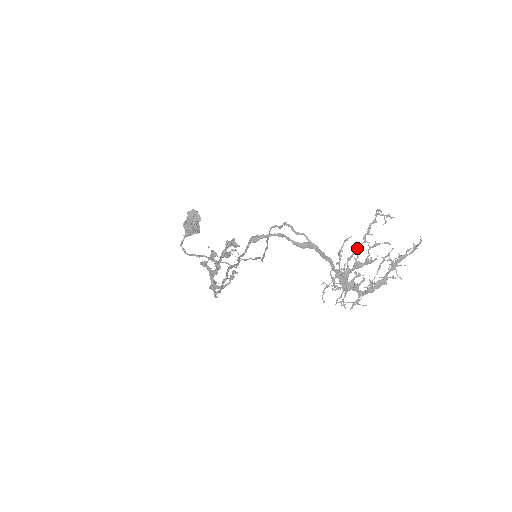
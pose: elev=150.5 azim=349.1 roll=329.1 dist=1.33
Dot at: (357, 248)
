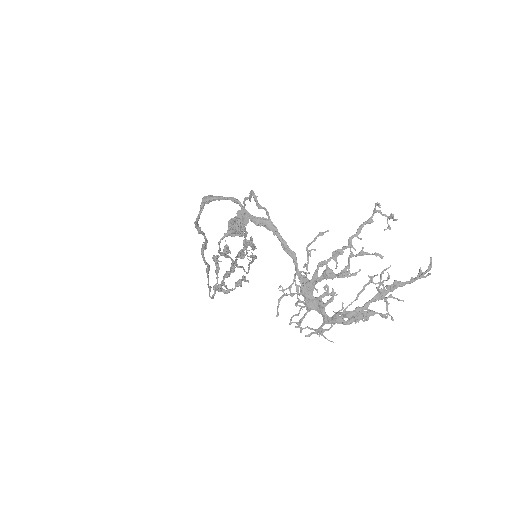
Dot at: (337, 252)
